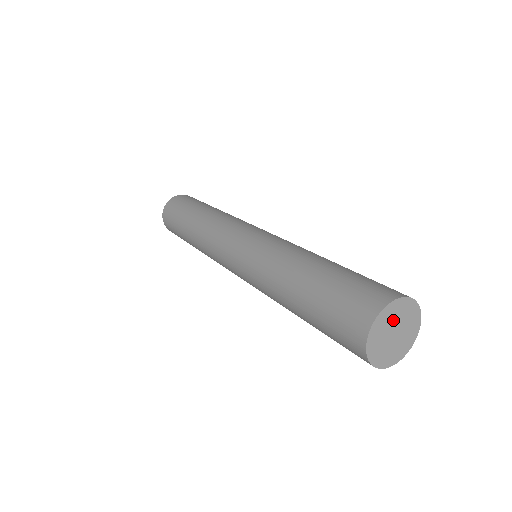
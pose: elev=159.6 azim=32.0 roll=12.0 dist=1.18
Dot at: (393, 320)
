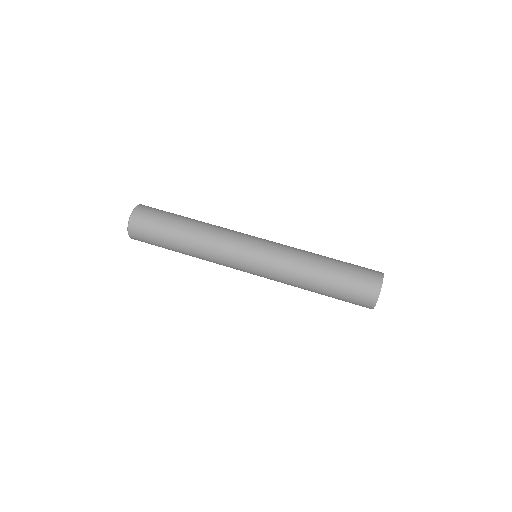
Dot at: occluded
